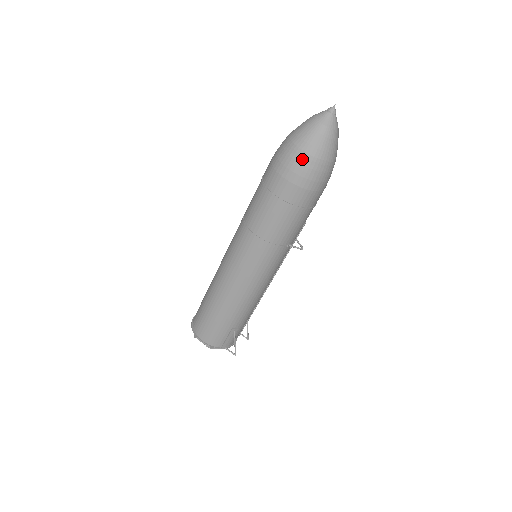
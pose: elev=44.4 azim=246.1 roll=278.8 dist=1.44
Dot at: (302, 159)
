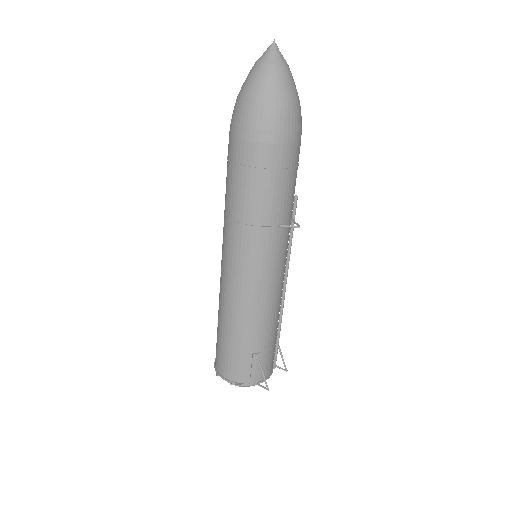
Dot at: (251, 109)
